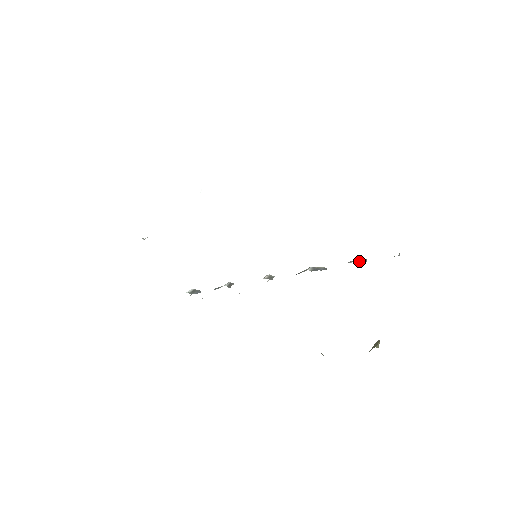
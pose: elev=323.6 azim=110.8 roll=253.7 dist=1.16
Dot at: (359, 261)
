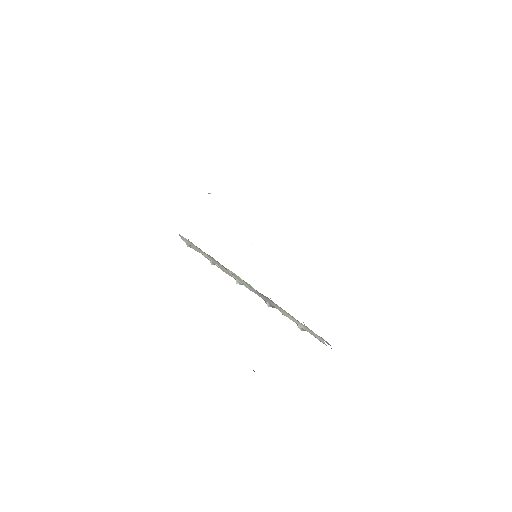
Dot at: occluded
